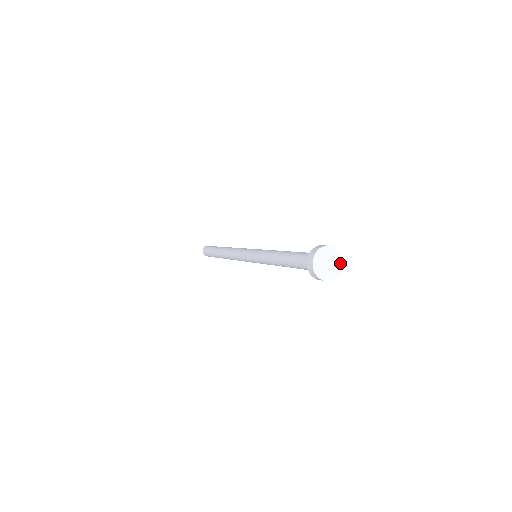
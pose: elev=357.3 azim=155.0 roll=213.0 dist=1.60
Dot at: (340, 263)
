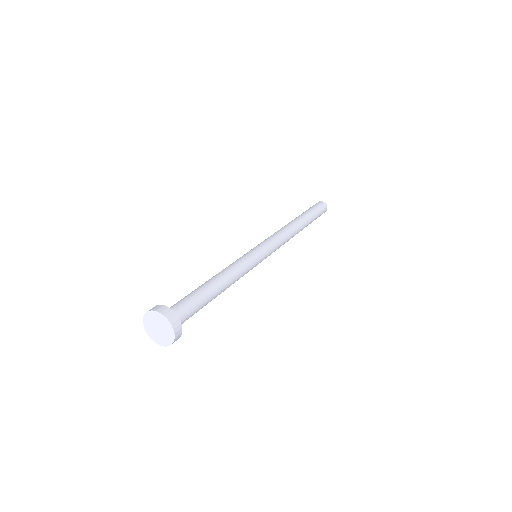
Dot at: (169, 342)
